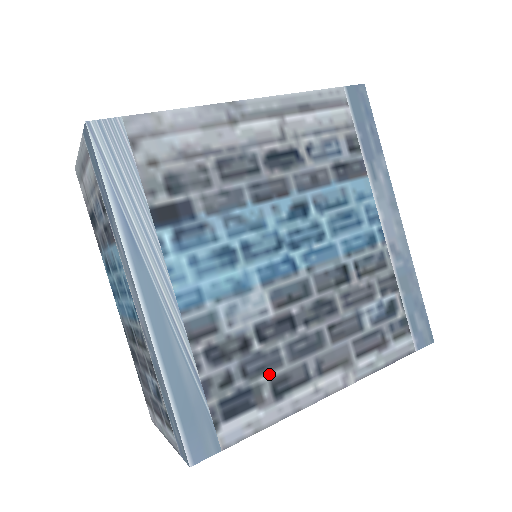
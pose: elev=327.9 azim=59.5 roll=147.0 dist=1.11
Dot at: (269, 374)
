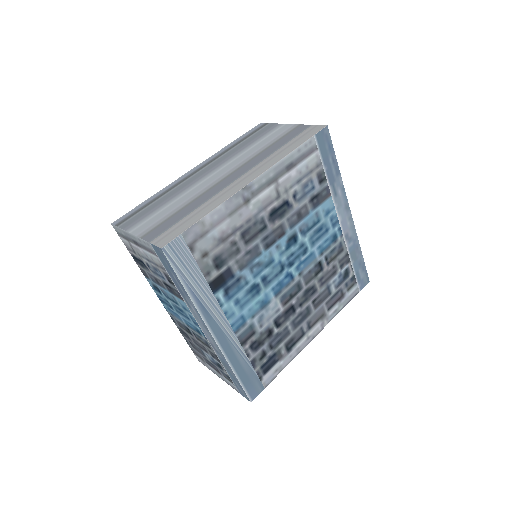
Dot at: (284, 342)
